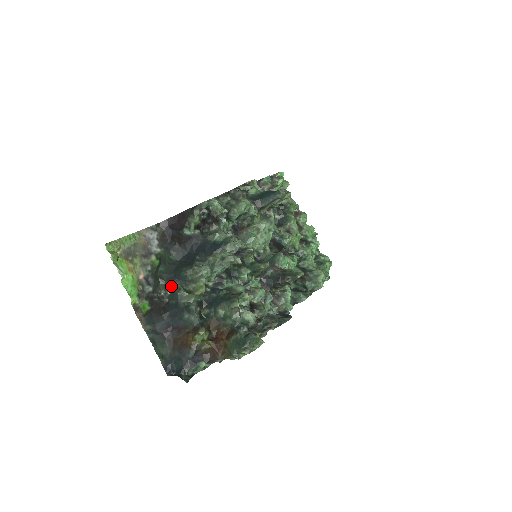
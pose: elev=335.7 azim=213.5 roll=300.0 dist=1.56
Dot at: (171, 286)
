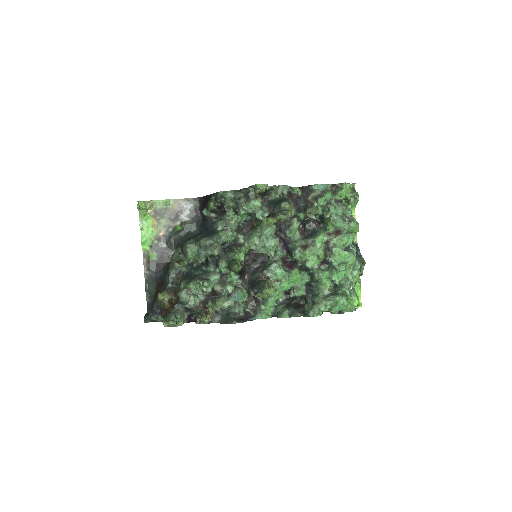
Dot at: (176, 250)
